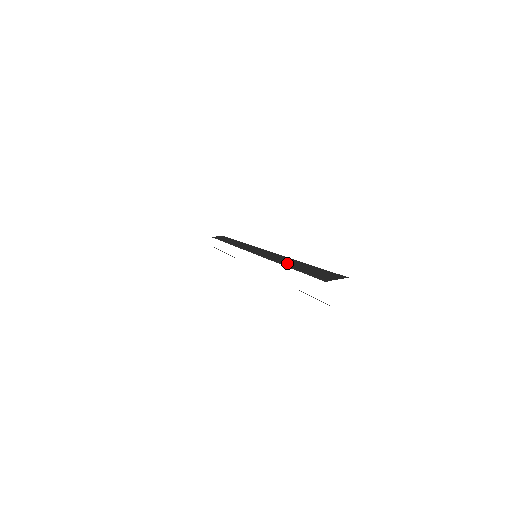
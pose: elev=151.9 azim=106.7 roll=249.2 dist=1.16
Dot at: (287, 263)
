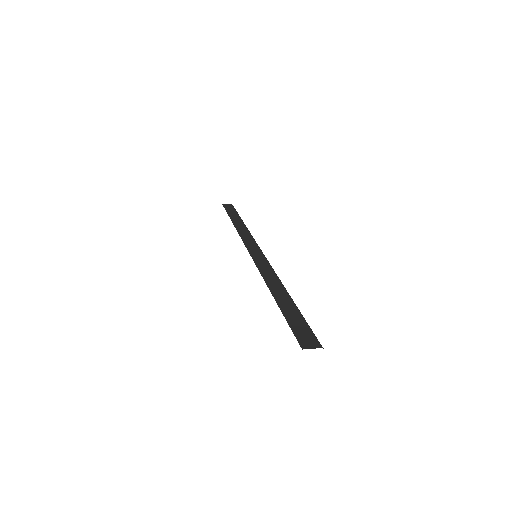
Dot at: (278, 296)
